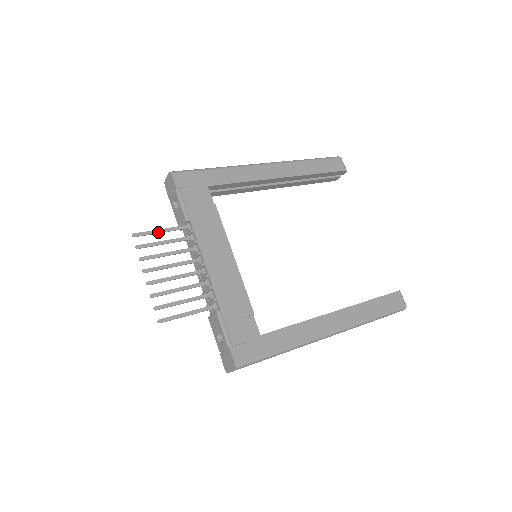
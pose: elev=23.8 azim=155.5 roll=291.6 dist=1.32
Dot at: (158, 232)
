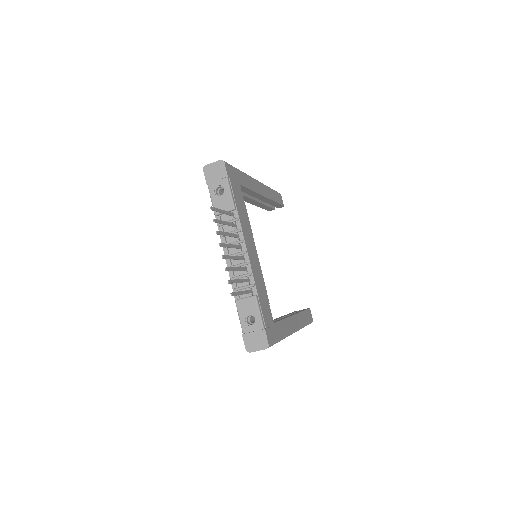
Dot at: (222, 212)
